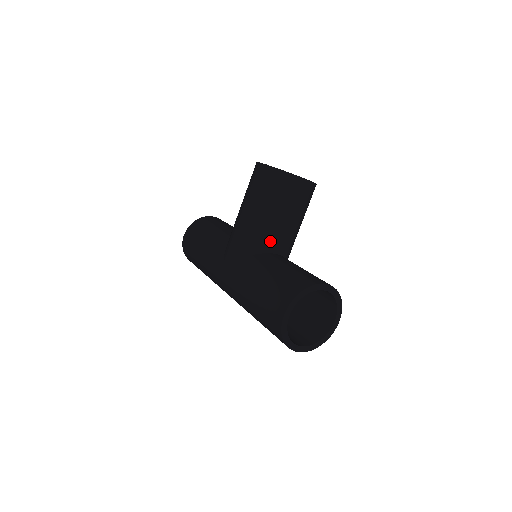
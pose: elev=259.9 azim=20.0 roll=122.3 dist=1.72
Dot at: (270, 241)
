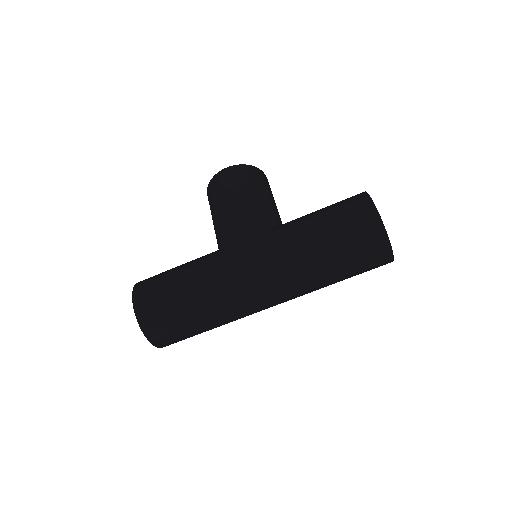
Dot at: (276, 218)
